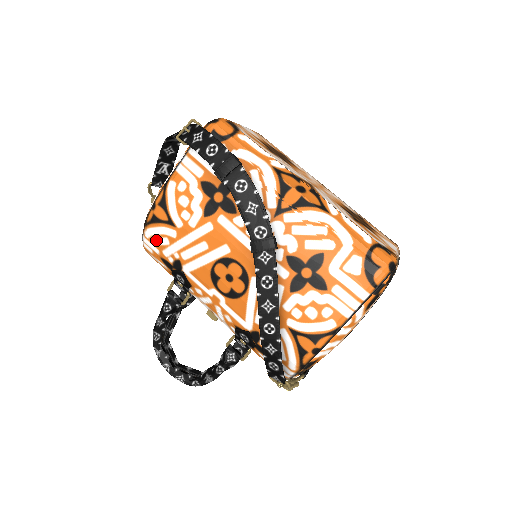
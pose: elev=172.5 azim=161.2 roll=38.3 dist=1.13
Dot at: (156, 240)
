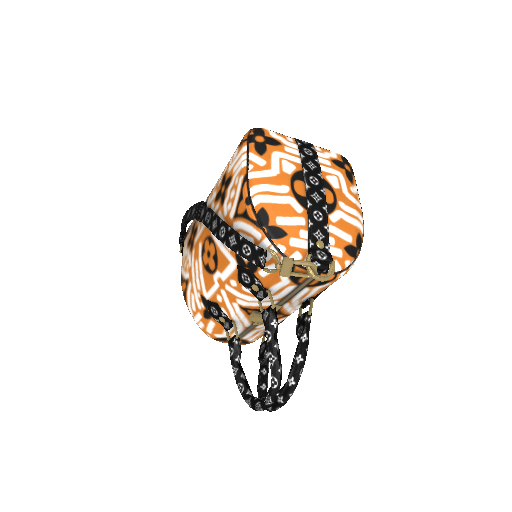
Dot at: (193, 306)
